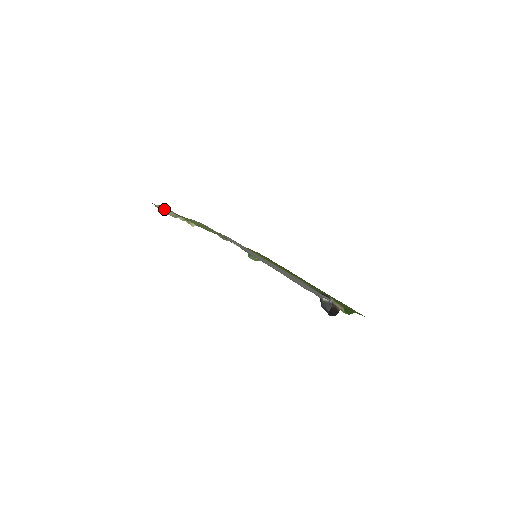
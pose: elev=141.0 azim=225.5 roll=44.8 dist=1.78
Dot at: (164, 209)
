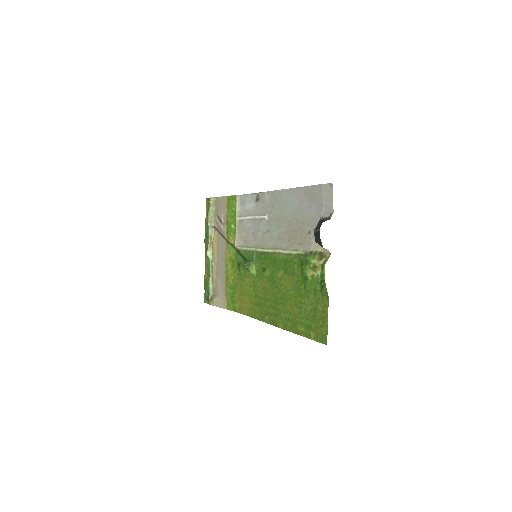
Dot at: (211, 208)
